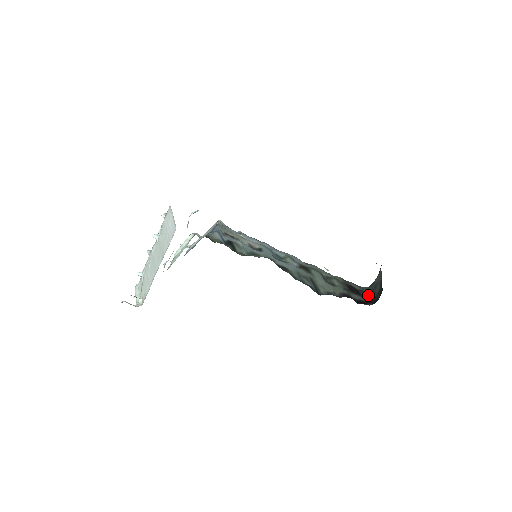
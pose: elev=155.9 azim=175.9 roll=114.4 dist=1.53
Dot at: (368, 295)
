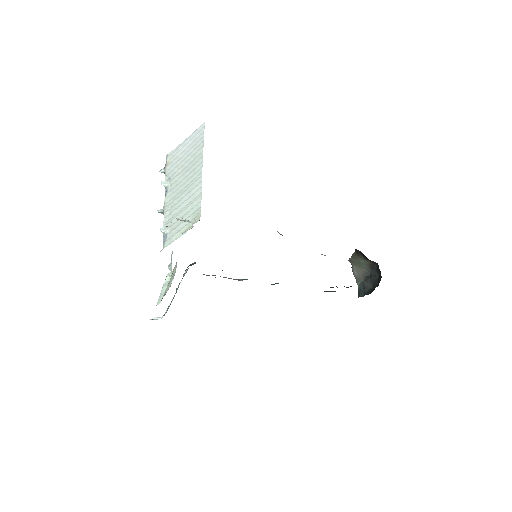
Dot at: occluded
